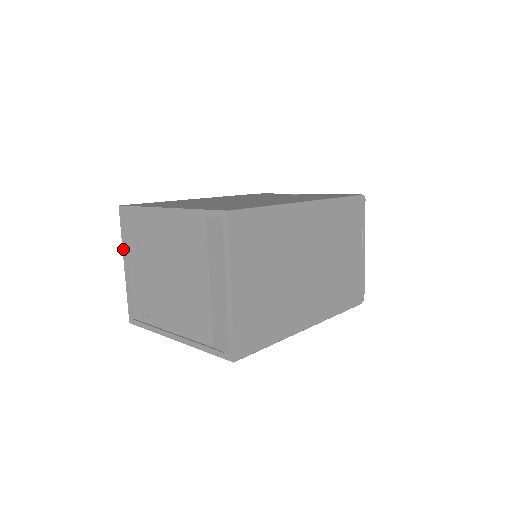
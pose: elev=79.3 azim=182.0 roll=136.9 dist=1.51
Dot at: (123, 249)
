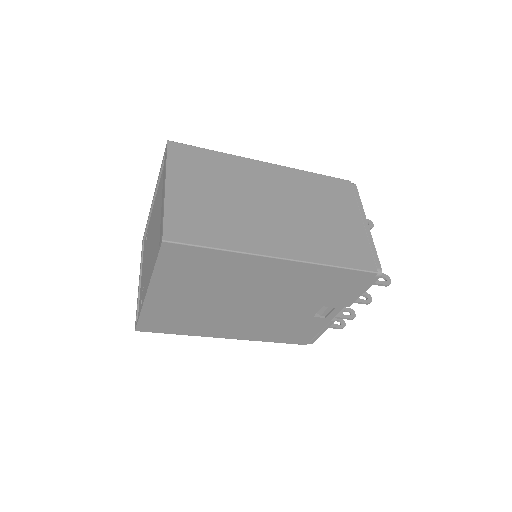
Dot at: (140, 269)
